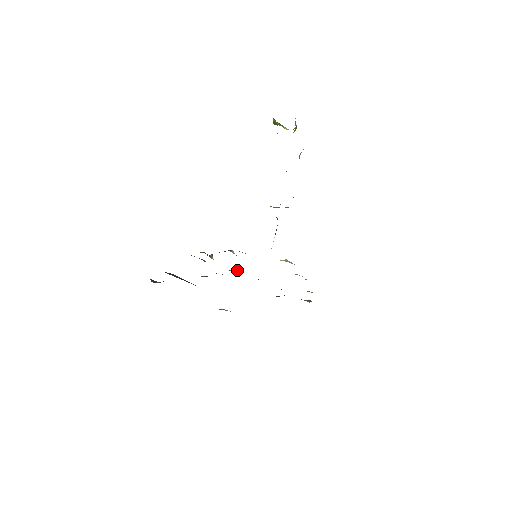
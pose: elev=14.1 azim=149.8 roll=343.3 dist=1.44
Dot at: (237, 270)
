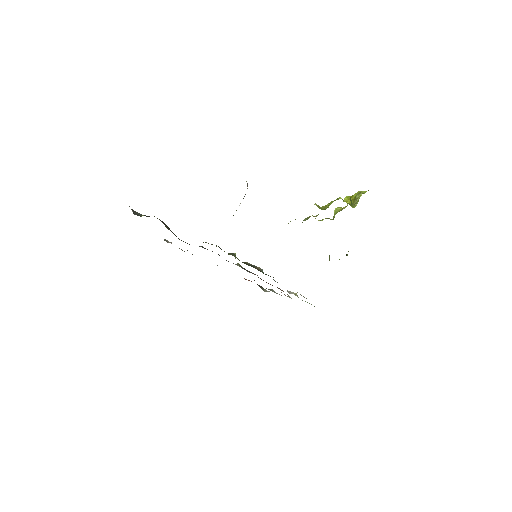
Dot at: (241, 266)
